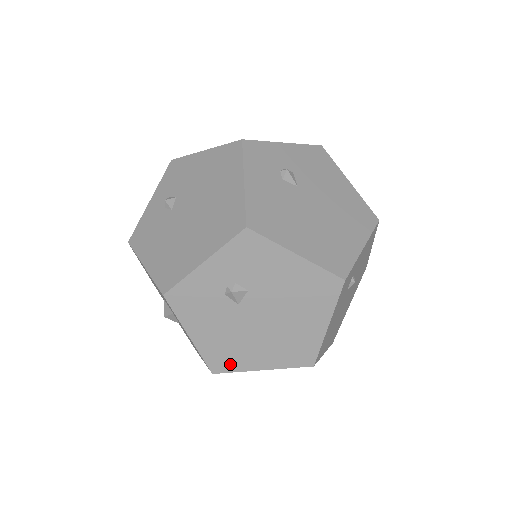
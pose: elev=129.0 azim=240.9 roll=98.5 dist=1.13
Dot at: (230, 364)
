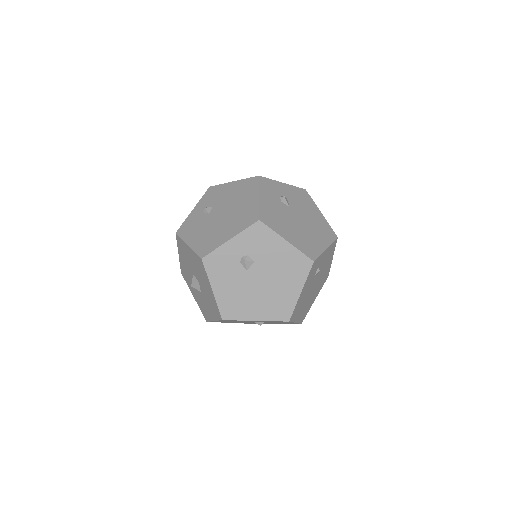
Dot at: (235, 314)
